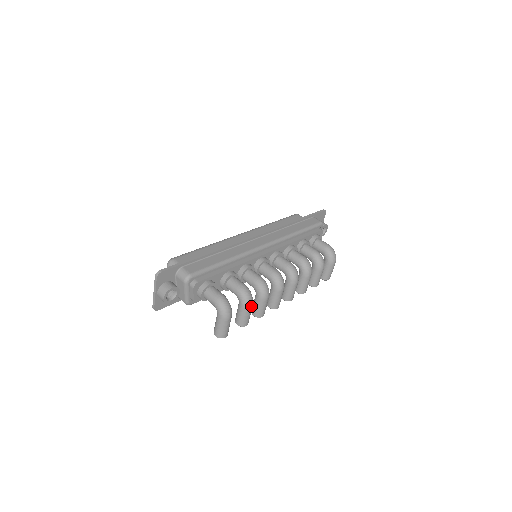
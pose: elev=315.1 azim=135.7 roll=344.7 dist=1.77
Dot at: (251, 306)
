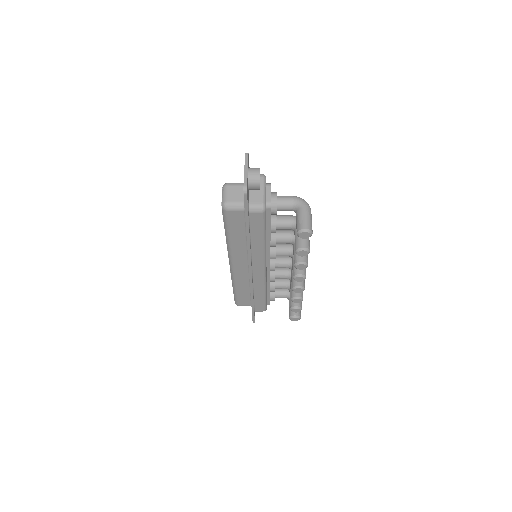
Dot at: occluded
